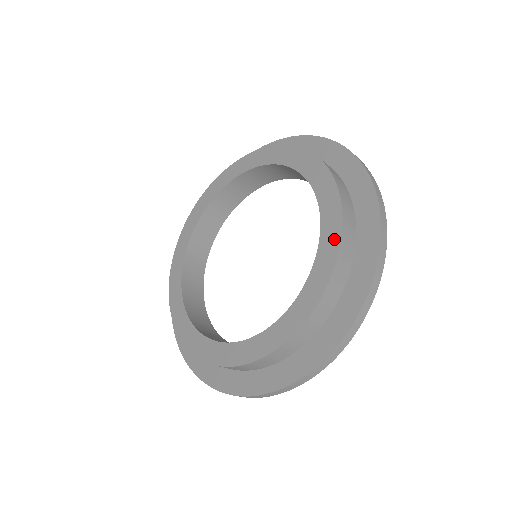
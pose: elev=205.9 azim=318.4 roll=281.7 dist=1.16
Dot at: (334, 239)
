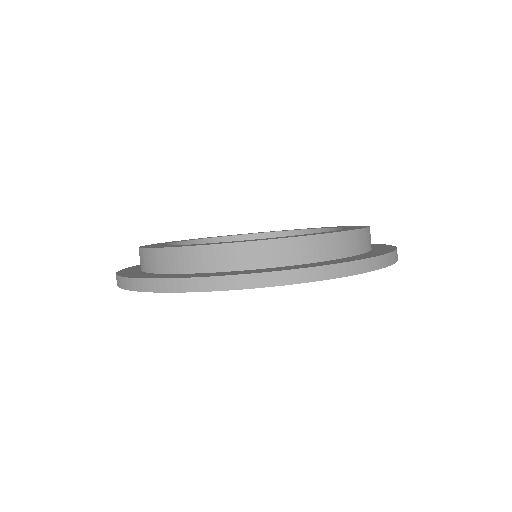
Dot at: occluded
